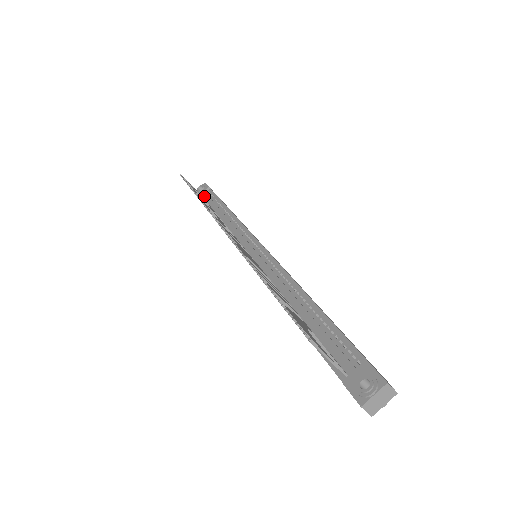
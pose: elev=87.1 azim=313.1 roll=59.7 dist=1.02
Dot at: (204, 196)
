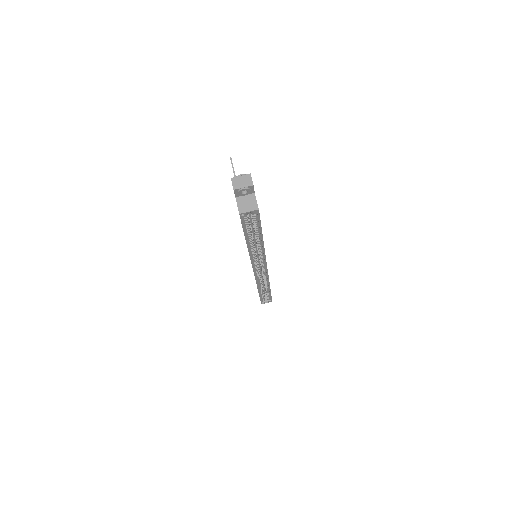
Dot at: occluded
